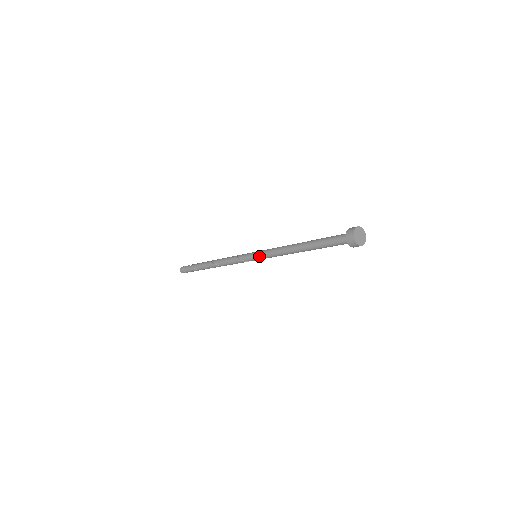
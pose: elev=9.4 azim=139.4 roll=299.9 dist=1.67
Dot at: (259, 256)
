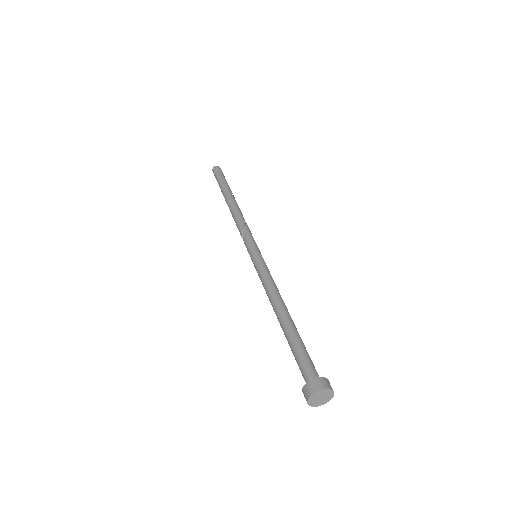
Dot at: occluded
